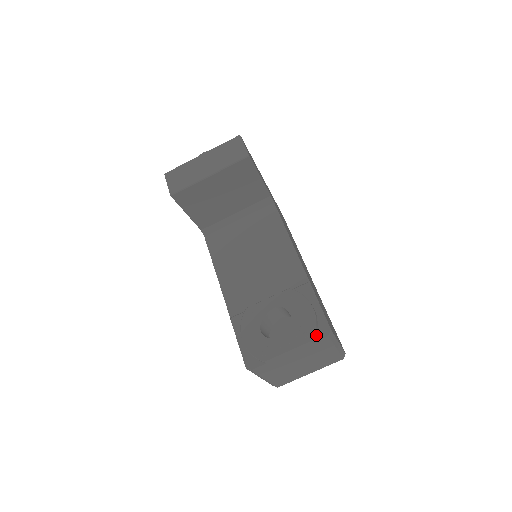
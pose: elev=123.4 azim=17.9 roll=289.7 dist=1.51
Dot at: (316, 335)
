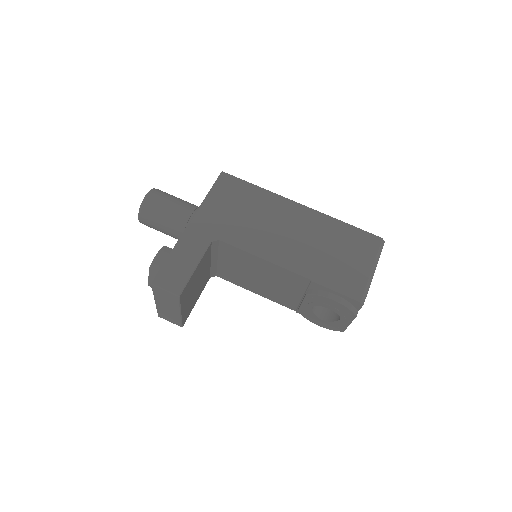
Dot at: (355, 307)
